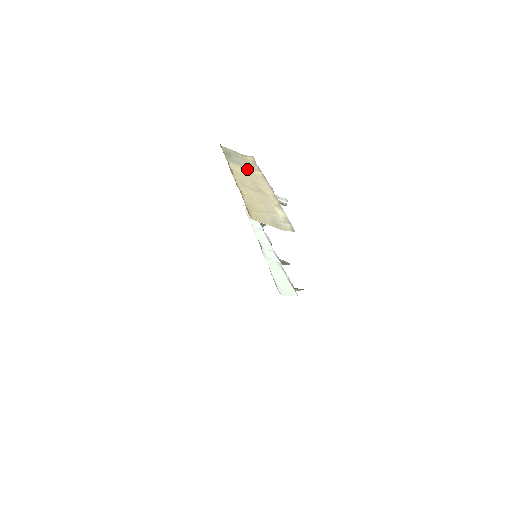
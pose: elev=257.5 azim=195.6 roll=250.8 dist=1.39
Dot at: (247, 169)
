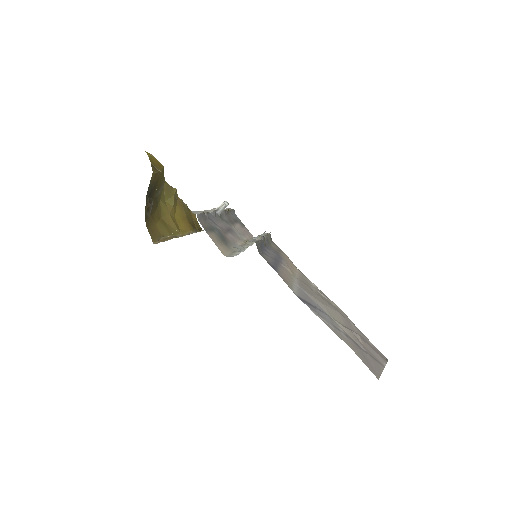
Dot at: occluded
